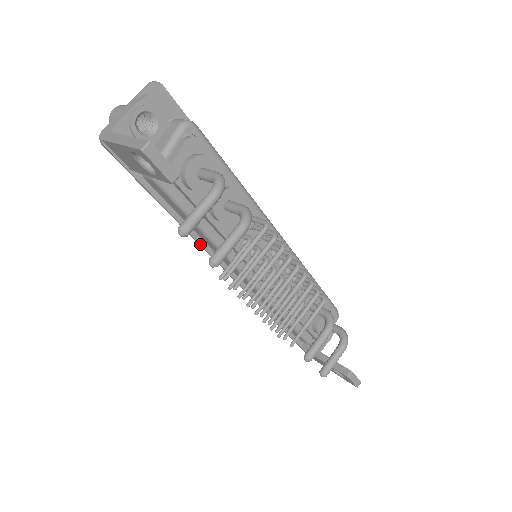
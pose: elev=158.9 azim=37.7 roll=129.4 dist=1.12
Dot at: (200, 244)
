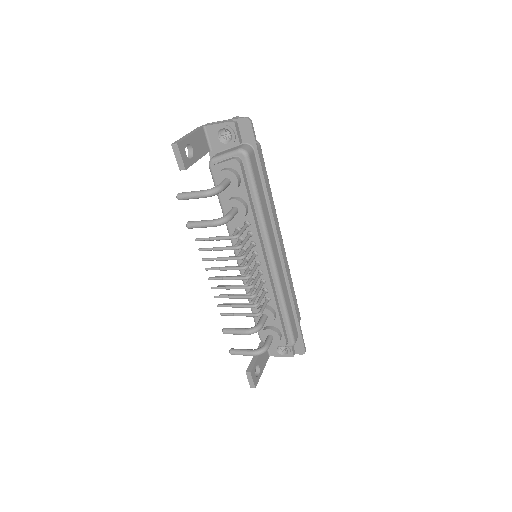
Dot at: occluded
